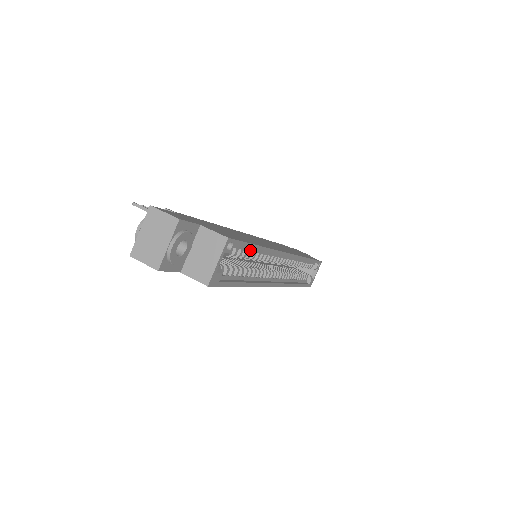
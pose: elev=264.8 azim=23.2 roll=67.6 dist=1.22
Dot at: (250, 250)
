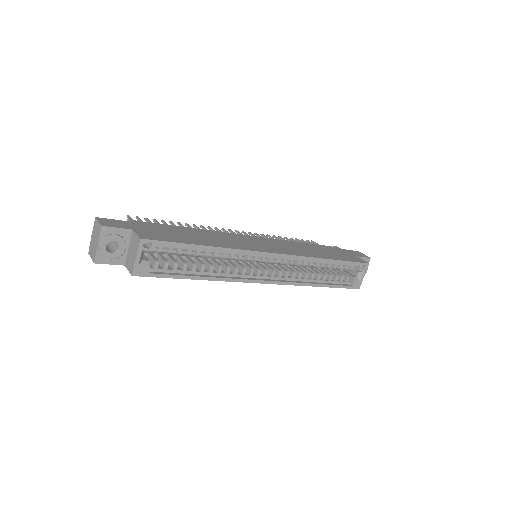
Dot at: (195, 249)
